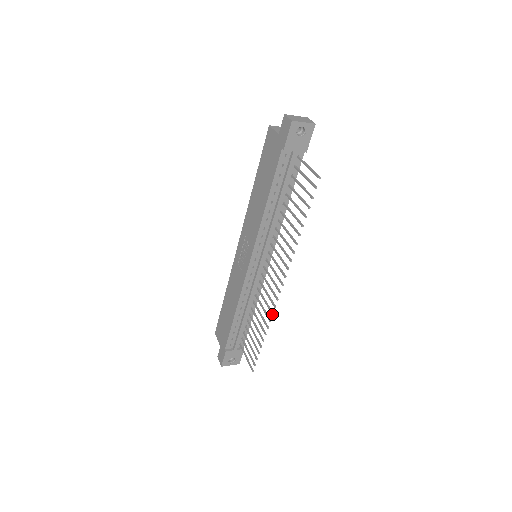
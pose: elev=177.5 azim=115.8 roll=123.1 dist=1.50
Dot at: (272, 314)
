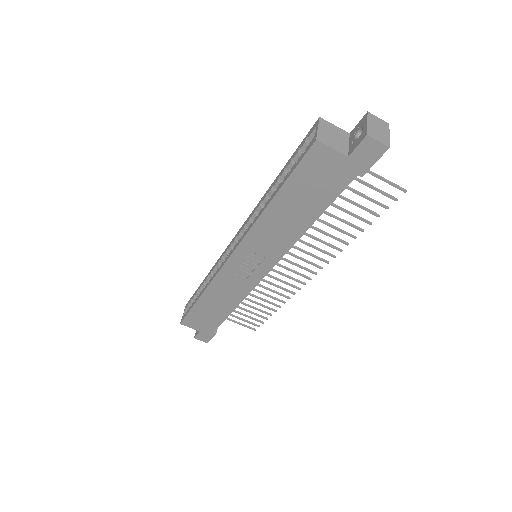
Dot at: occluded
